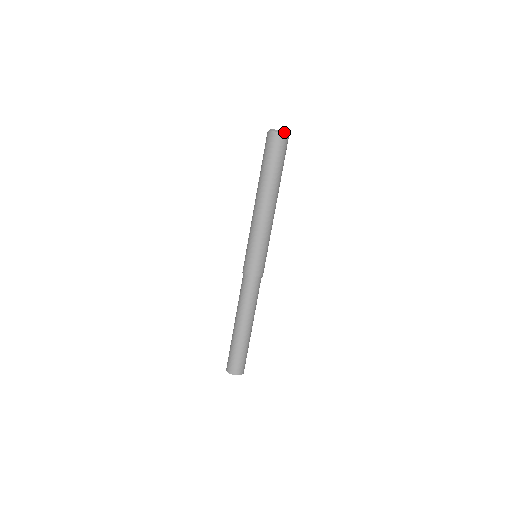
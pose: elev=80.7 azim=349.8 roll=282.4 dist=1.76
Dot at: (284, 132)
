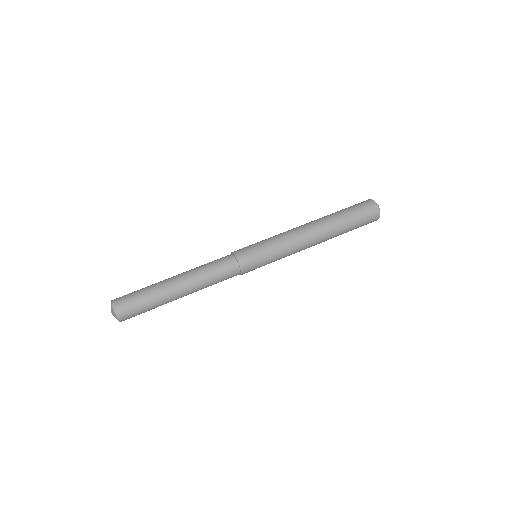
Dot at: occluded
